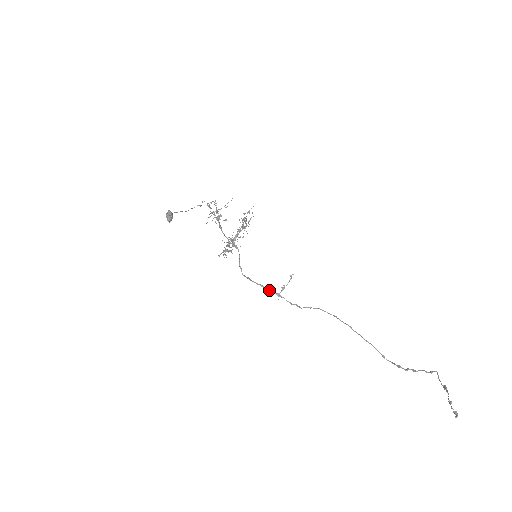
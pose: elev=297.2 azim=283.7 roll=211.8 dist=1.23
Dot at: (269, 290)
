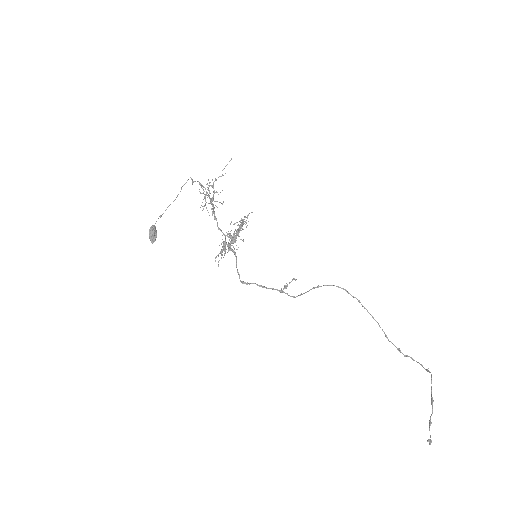
Dot at: occluded
